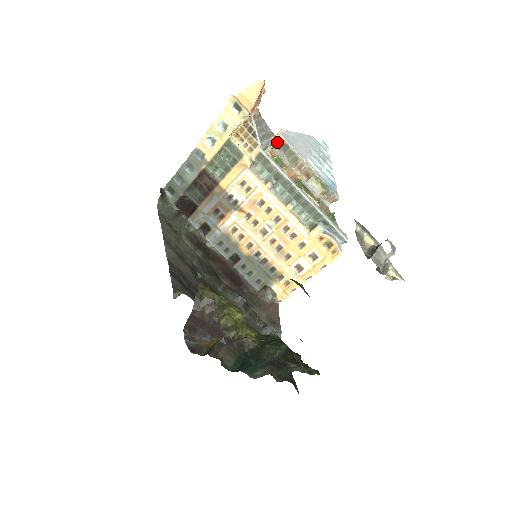
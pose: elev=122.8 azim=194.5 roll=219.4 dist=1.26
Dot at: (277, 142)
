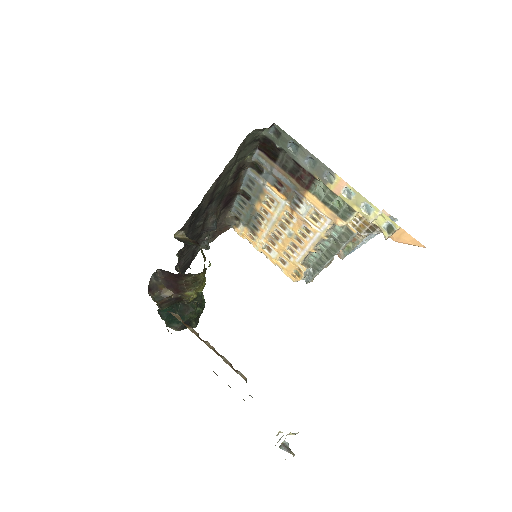
Dot at: occluded
